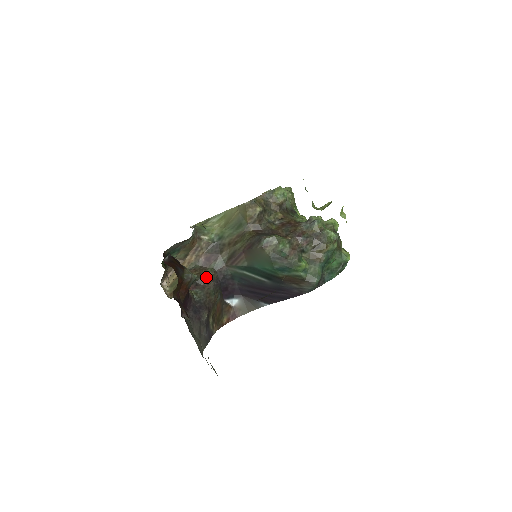
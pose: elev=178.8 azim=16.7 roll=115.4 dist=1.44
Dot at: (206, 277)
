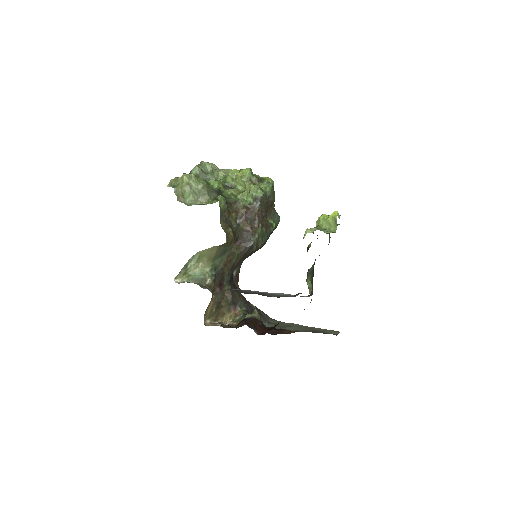
Dot at: (232, 294)
